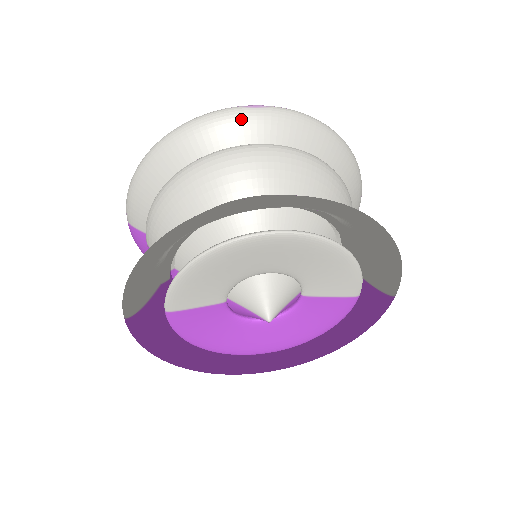
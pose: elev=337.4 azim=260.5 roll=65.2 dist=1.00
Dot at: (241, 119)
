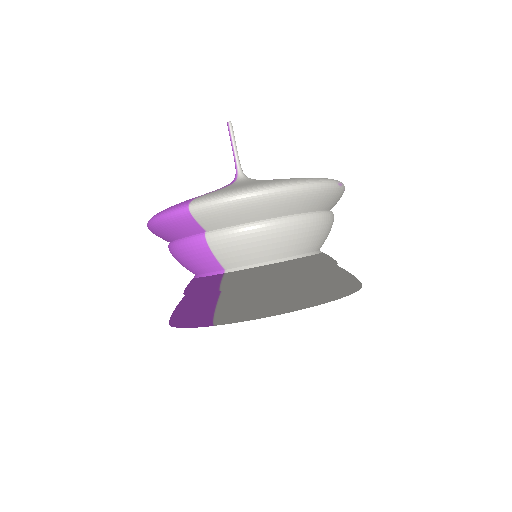
Dot at: (333, 194)
